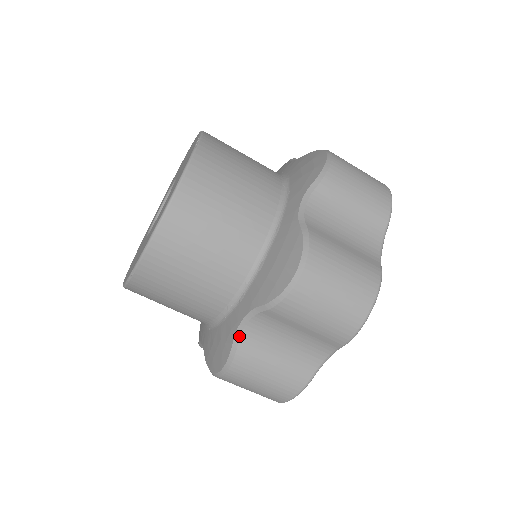
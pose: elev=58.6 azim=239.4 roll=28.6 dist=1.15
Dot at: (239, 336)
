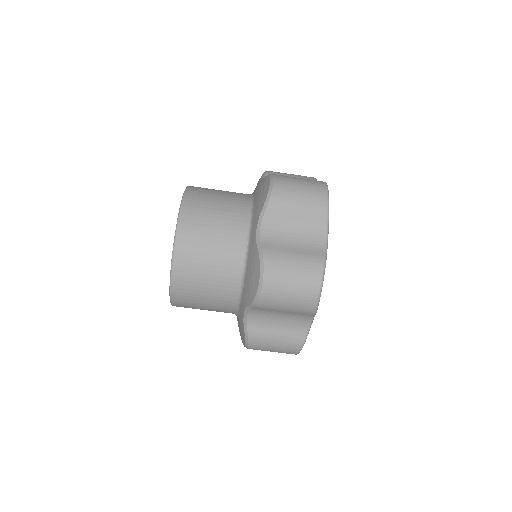
Dot at: (259, 241)
